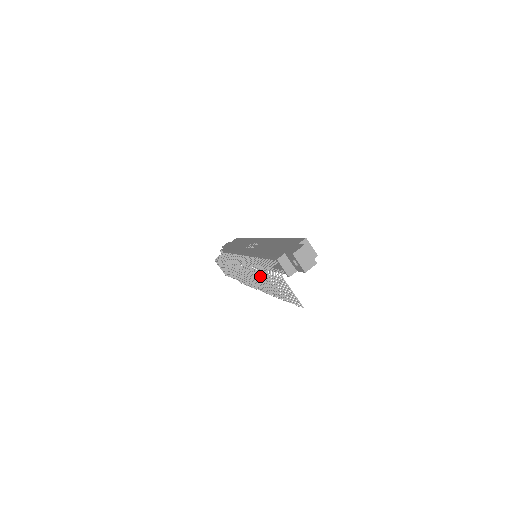
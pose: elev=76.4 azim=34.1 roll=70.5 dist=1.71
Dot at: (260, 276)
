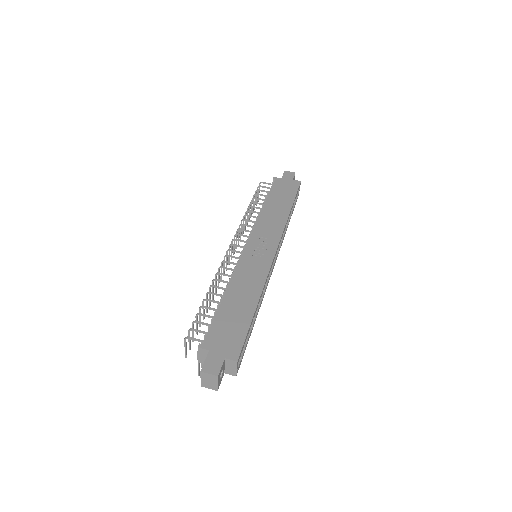
Dot at: (196, 319)
